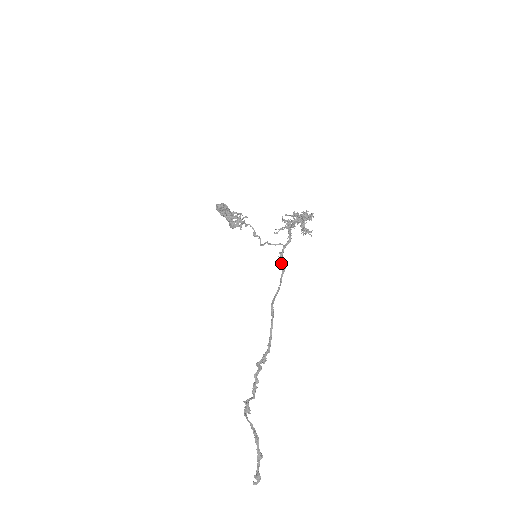
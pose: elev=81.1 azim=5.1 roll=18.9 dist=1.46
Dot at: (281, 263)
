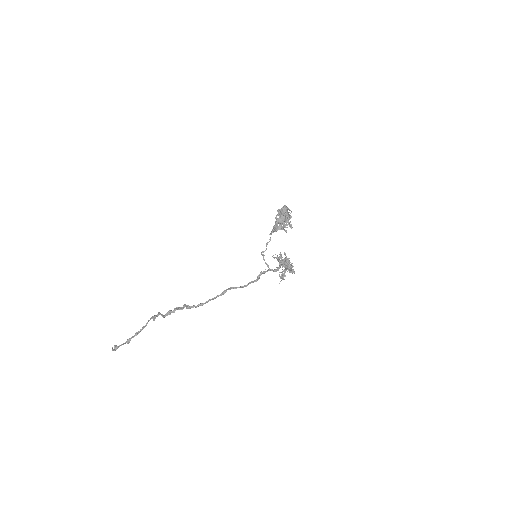
Dot at: (258, 276)
